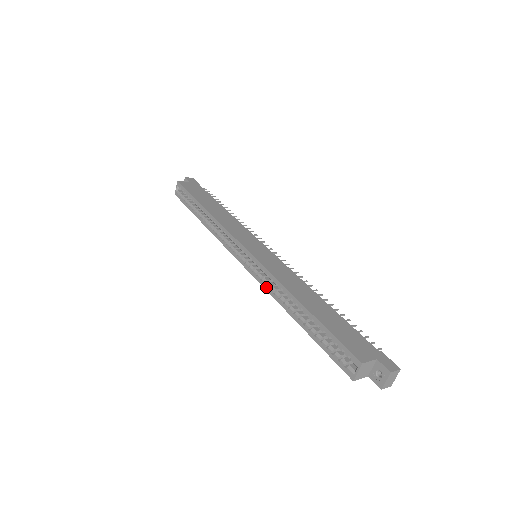
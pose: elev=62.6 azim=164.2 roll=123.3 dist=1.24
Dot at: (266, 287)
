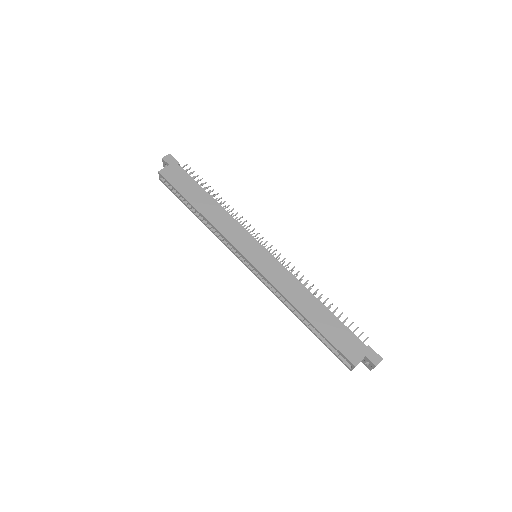
Dot at: (272, 292)
